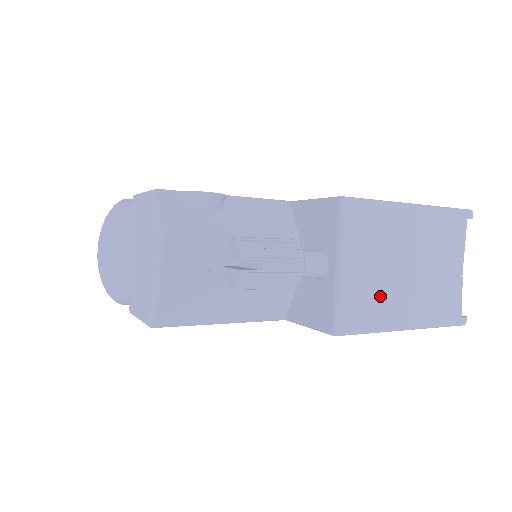
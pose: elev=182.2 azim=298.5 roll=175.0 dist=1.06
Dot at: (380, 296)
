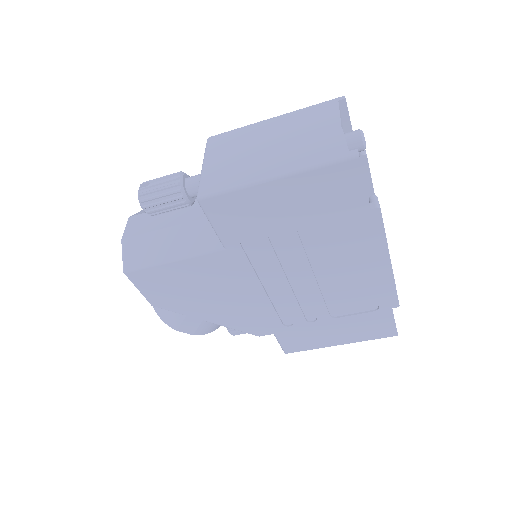
Dot at: (241, 167)
